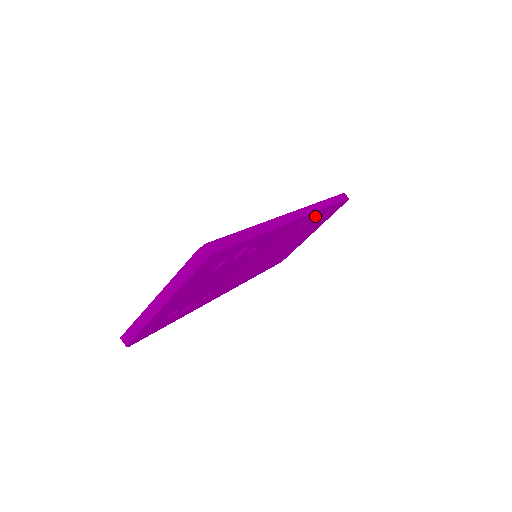
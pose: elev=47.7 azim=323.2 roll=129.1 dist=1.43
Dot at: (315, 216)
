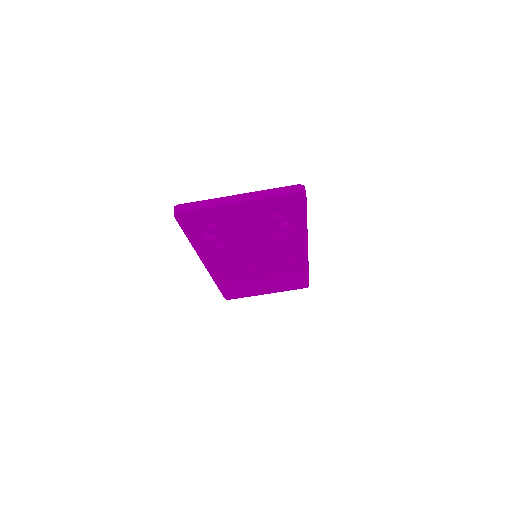
Dot at: (300, 268)
